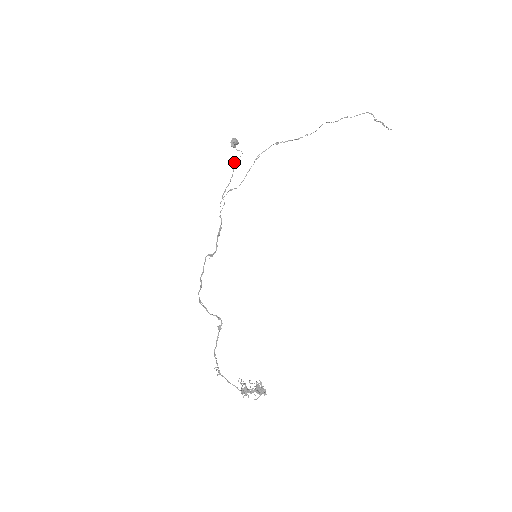
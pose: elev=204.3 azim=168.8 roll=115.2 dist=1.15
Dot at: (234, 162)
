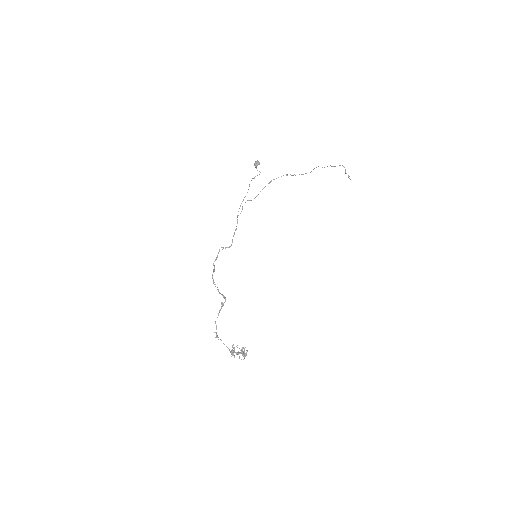
Dot at: (252, 178)
